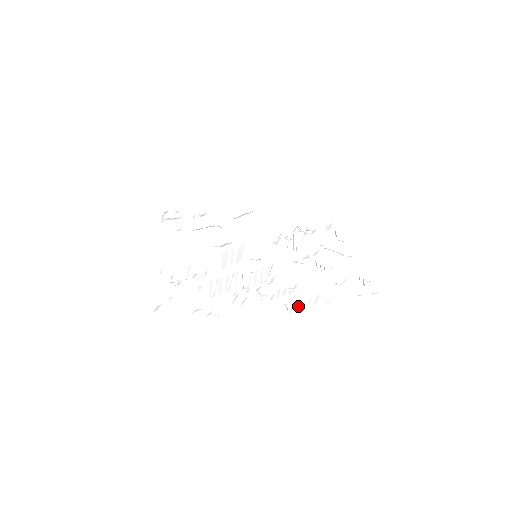
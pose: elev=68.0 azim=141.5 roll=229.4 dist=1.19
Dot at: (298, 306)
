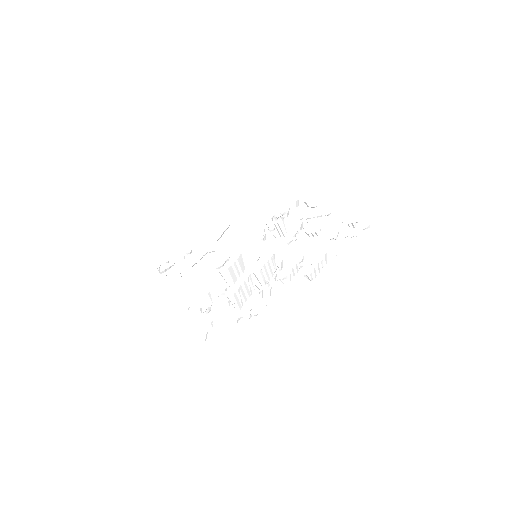
Dot at: (315, 271)
